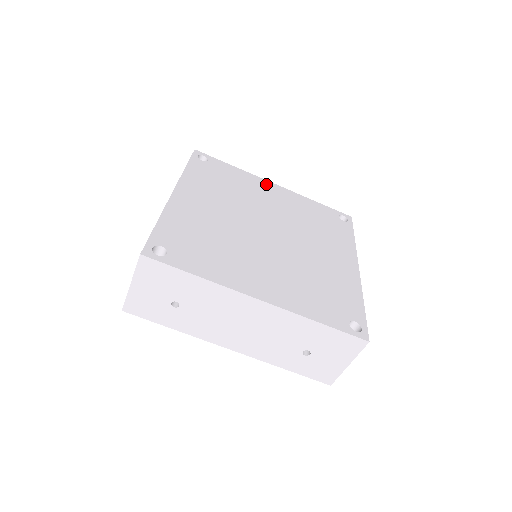
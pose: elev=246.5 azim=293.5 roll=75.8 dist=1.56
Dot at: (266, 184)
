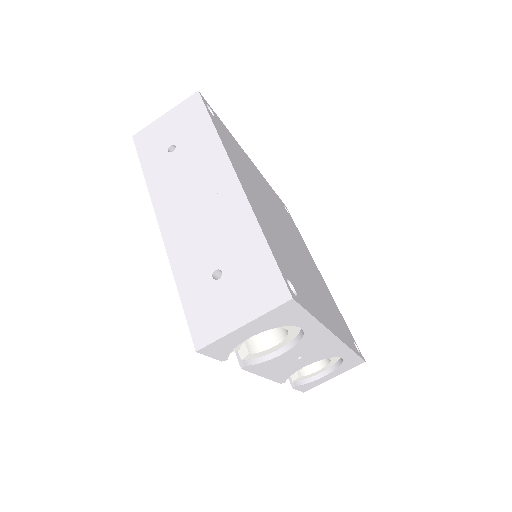
Dot at: (315, 264)
